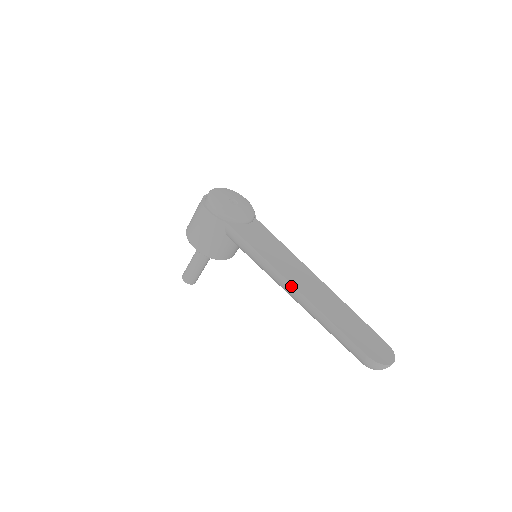
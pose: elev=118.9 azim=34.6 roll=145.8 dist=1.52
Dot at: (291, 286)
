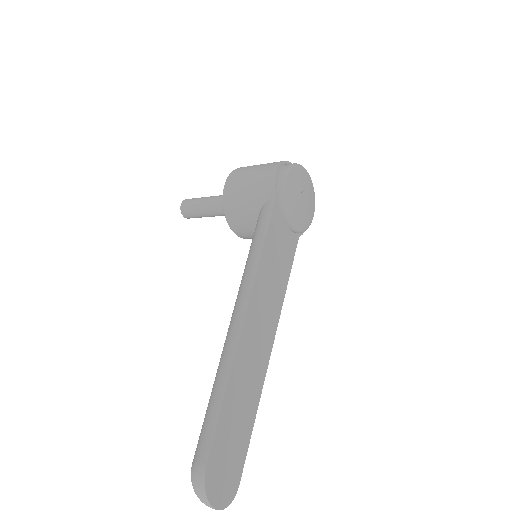
Dot at: (244, 309)
